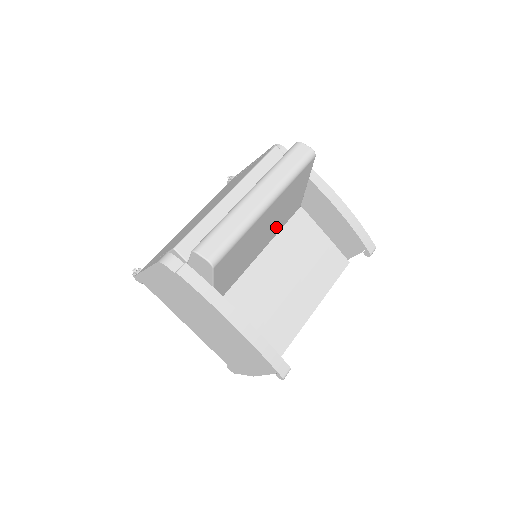
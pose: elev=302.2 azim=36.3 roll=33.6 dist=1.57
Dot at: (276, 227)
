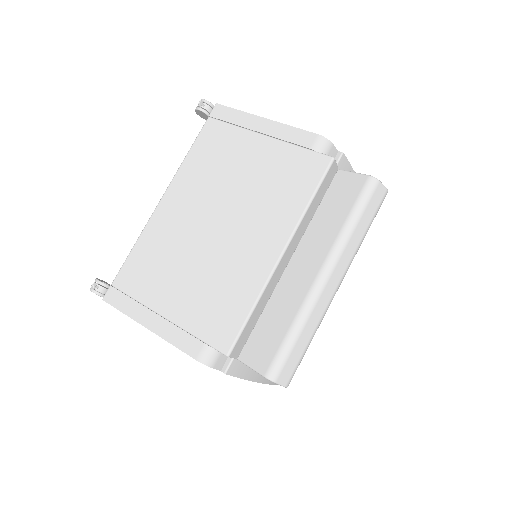
Dot at: occluded
